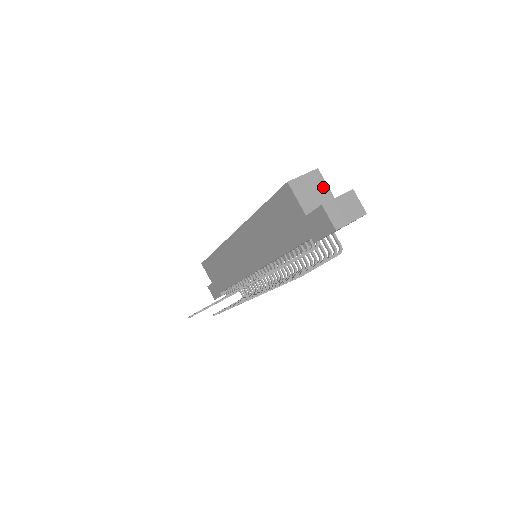
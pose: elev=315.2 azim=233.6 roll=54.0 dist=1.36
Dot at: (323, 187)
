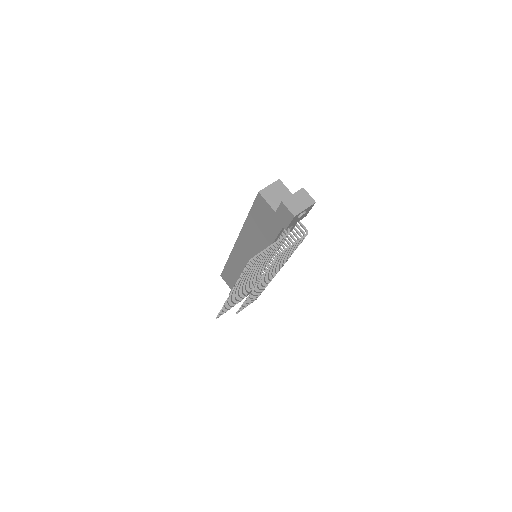
Dot at: (285, 191)
